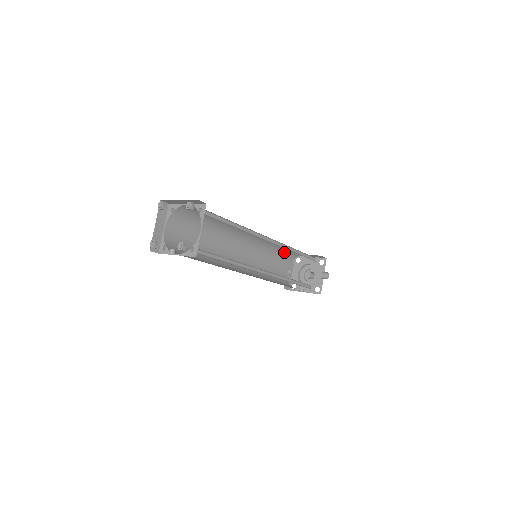
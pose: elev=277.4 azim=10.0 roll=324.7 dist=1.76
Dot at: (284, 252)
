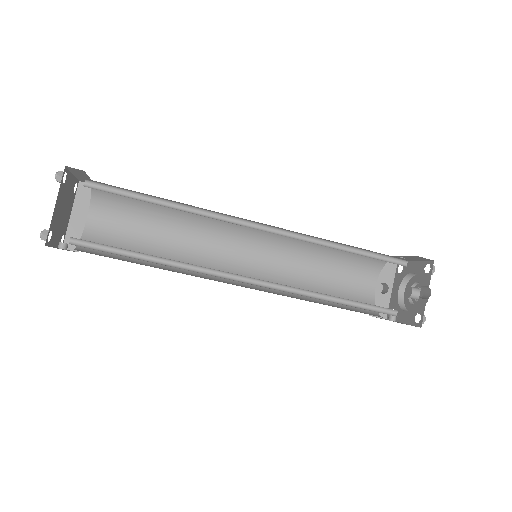
Dot at: (351, 253)
